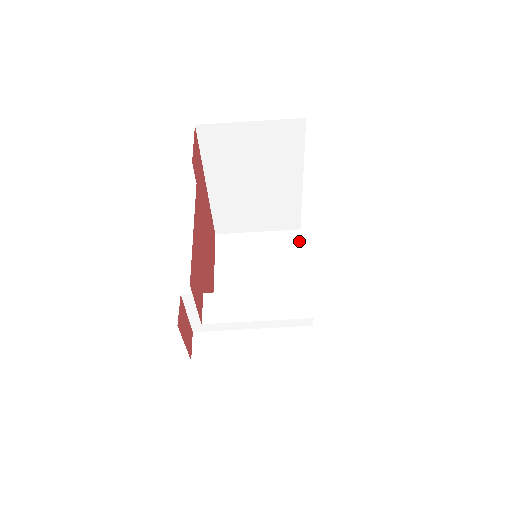
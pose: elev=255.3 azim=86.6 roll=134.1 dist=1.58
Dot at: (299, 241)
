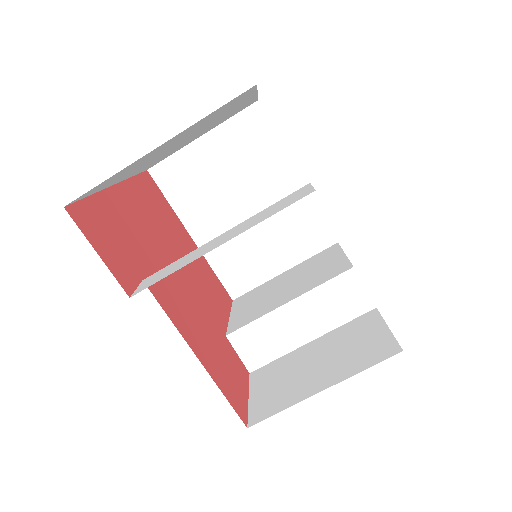
Dot at: (266, 124)
